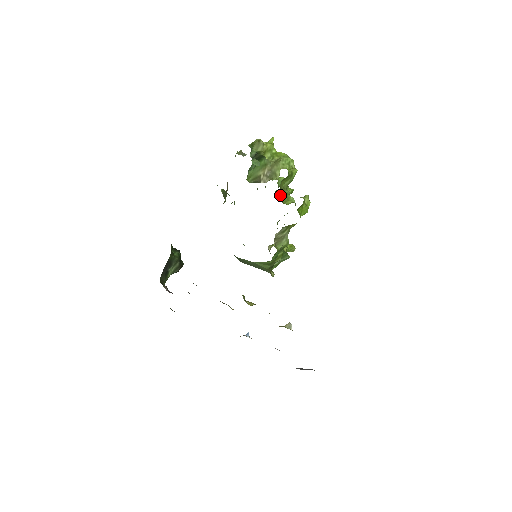
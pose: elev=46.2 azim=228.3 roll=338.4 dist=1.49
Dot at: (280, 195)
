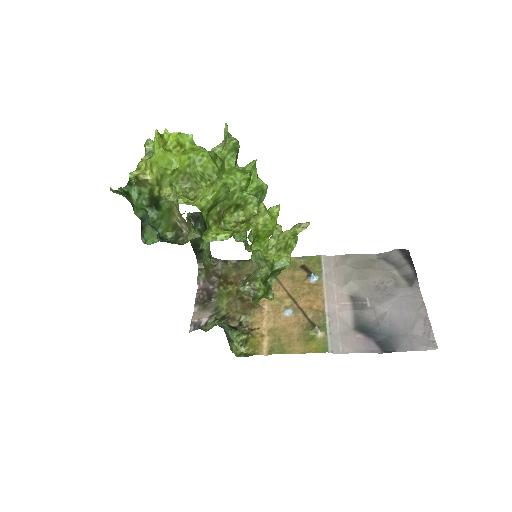
Dot at: (228, 209)
